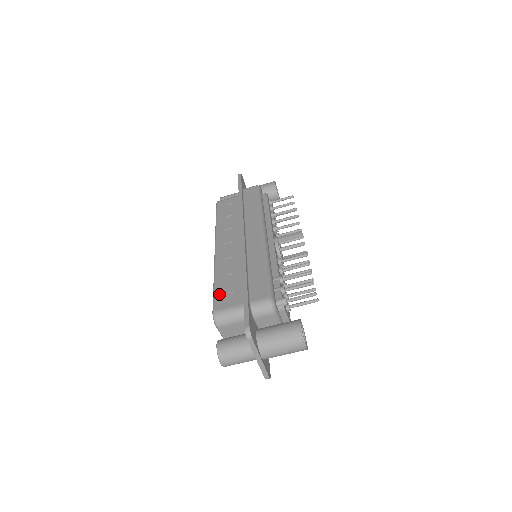
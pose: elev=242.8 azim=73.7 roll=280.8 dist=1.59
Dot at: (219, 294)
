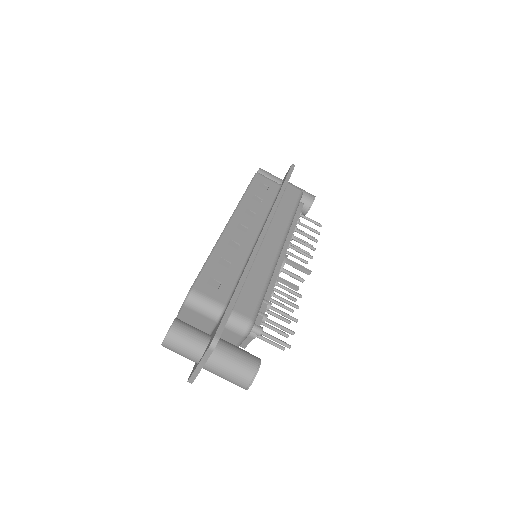
Dot at: (207, 275)
